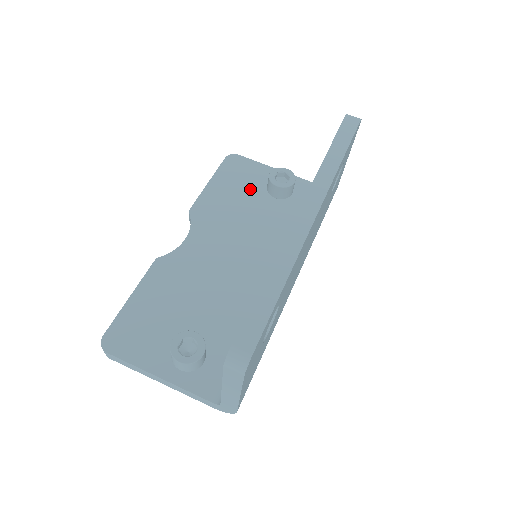
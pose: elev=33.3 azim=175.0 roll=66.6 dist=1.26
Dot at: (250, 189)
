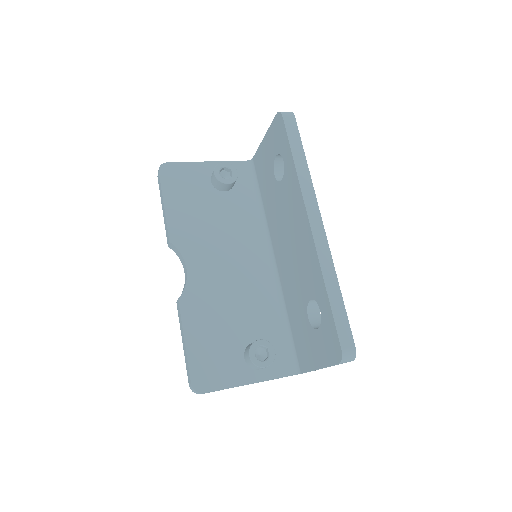
Dot at: (201, 193)
